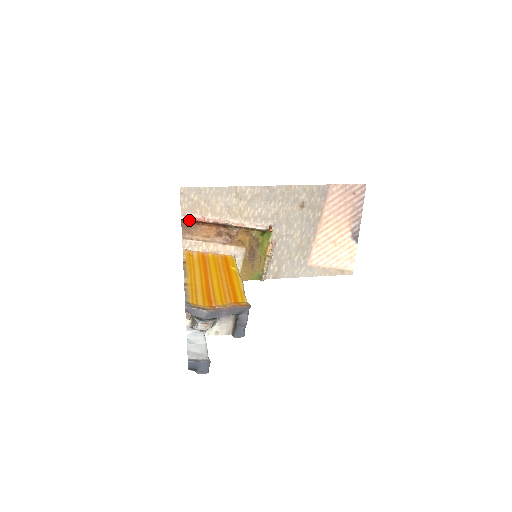
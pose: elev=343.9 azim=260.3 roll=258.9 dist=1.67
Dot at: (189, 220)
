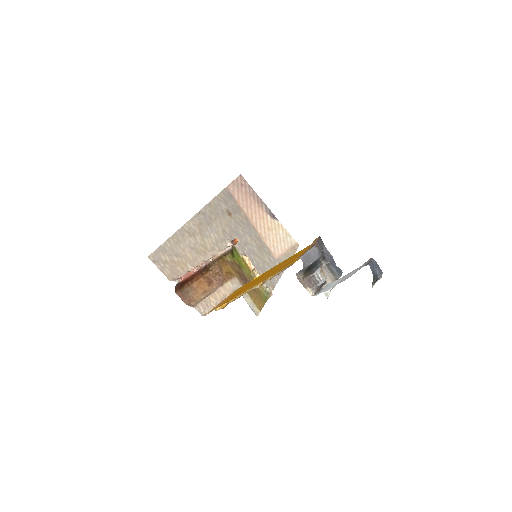
Dot at: (182, 282)
